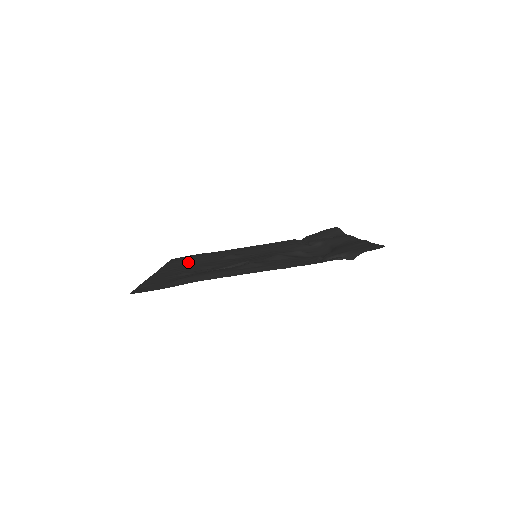
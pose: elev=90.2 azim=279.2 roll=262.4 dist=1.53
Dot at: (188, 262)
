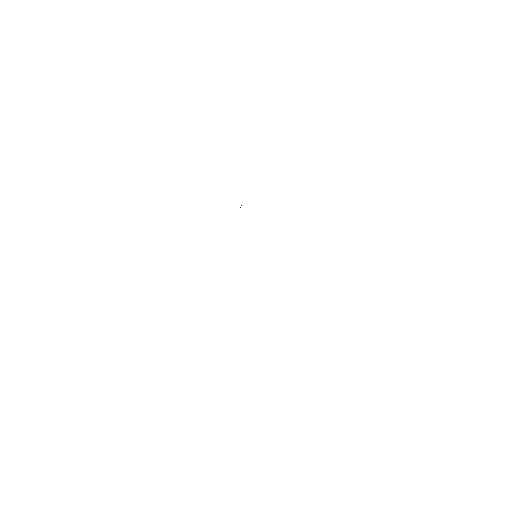
Dot at: occluded
